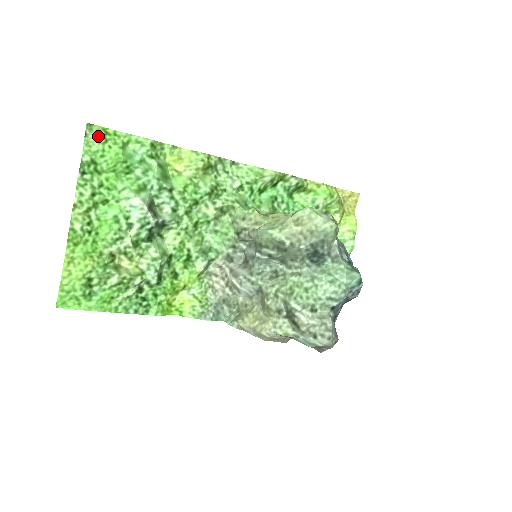
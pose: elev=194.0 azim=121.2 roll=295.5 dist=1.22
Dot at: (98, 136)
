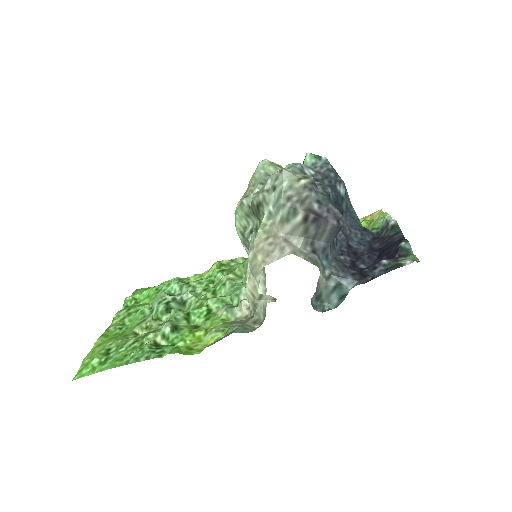
Dot at: (141, 290)
